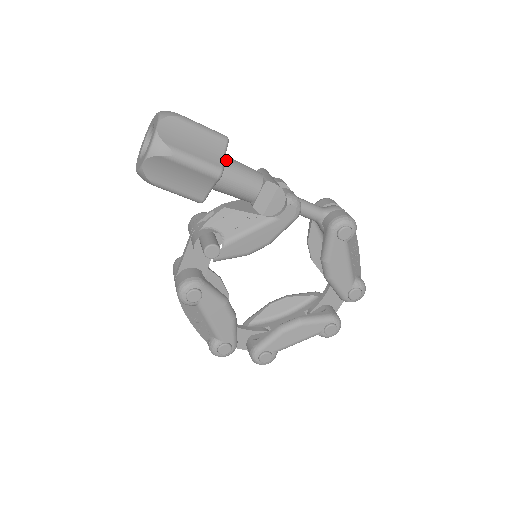
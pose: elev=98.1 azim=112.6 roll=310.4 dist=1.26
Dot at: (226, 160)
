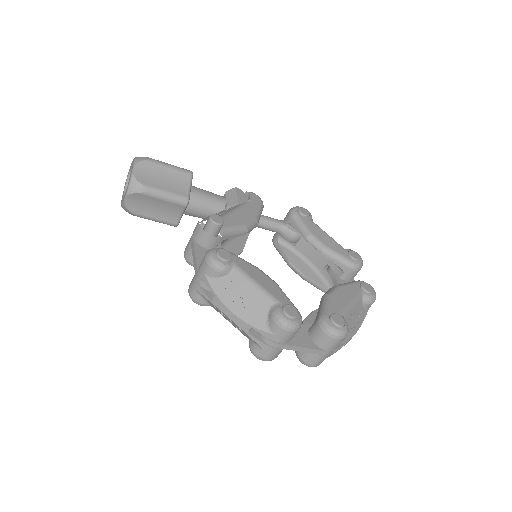
Dot at: occluded
